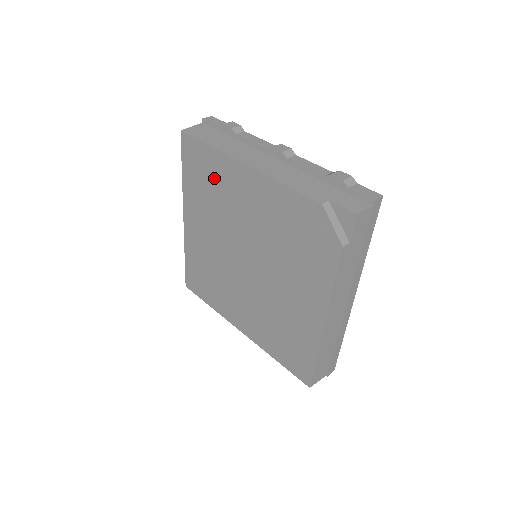
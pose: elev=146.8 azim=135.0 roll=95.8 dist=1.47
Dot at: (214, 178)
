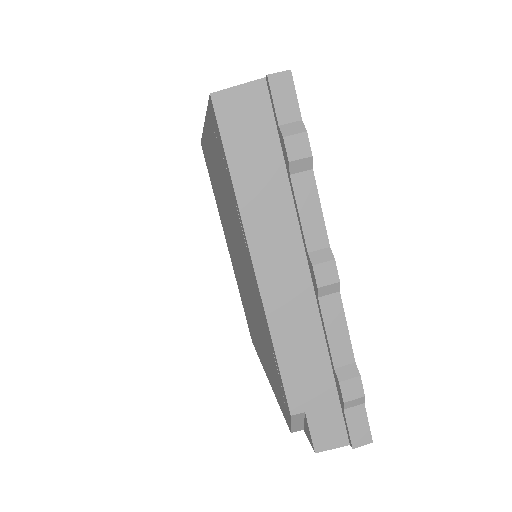
Dot at: (230, 195)
